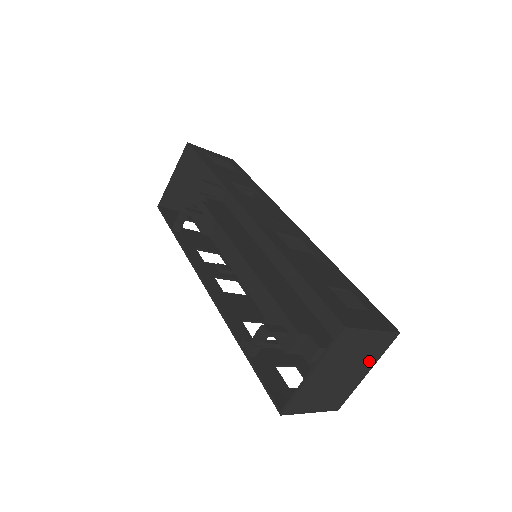
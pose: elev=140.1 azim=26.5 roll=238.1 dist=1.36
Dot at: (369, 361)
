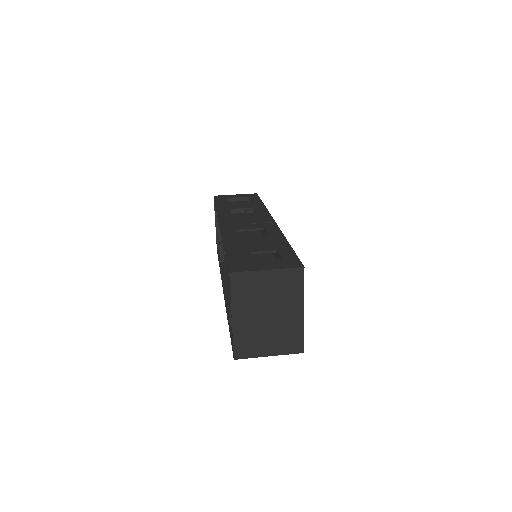
Dot at: (293, 299)
